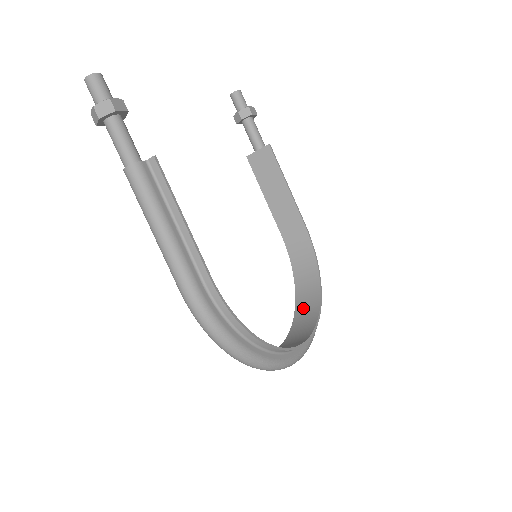
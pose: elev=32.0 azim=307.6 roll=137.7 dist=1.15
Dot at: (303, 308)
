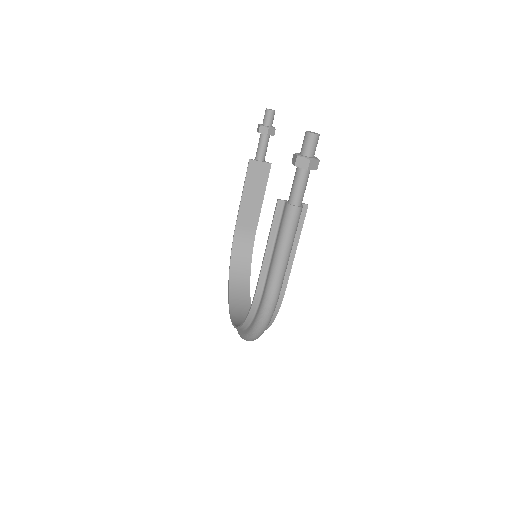
Dot at: (236, 288)
